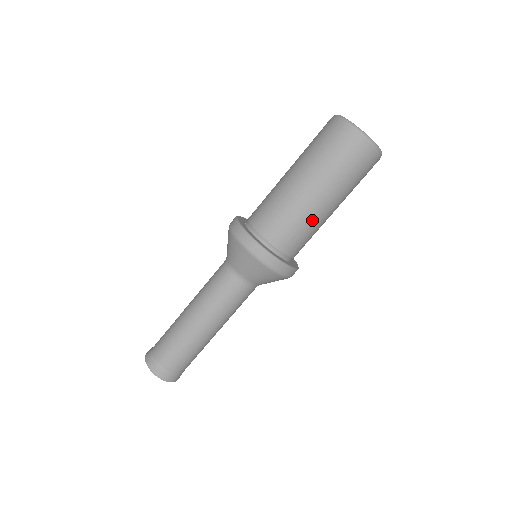
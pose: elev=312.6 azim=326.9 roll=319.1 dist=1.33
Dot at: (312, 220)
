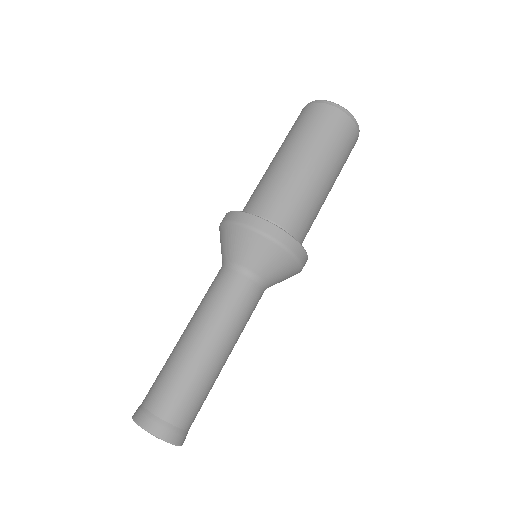
Dot at: (310, 192)
